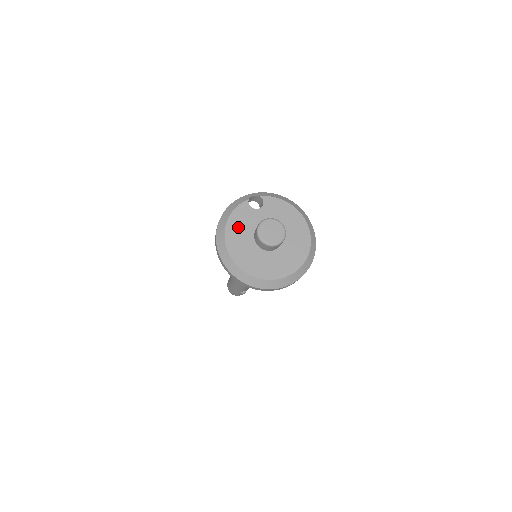
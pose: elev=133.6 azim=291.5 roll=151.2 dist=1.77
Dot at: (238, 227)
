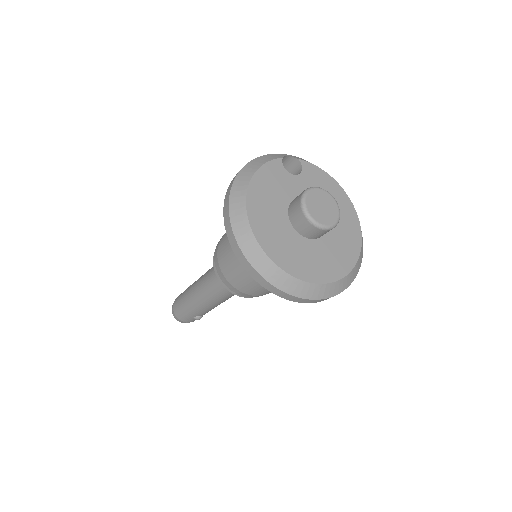
Dot at: (266, 192)
